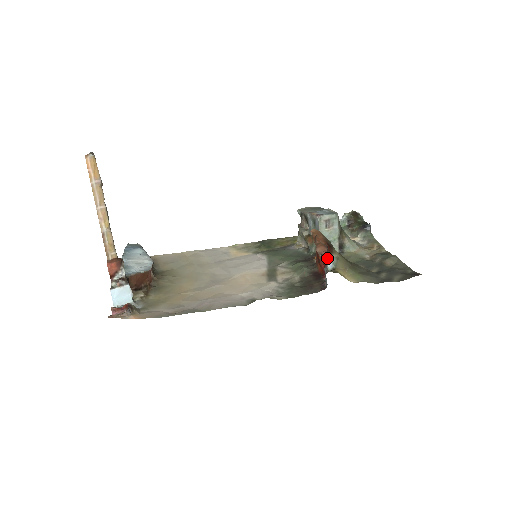
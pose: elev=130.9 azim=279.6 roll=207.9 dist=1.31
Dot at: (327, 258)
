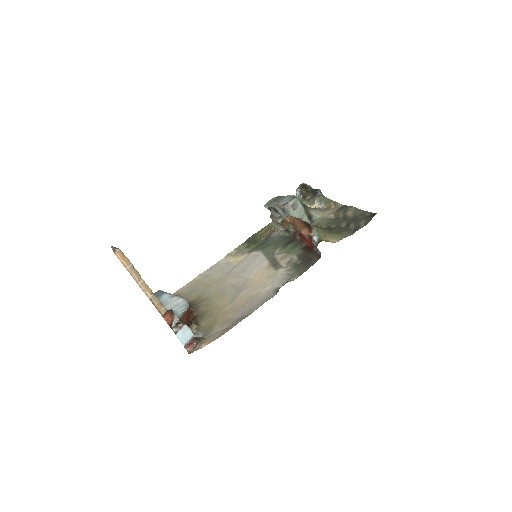
Dot at: (311, 234)
